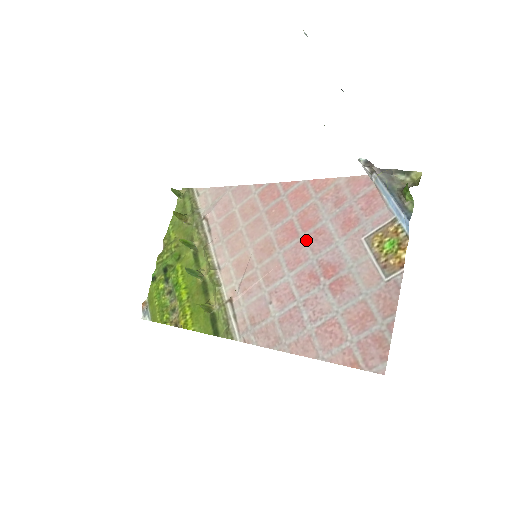
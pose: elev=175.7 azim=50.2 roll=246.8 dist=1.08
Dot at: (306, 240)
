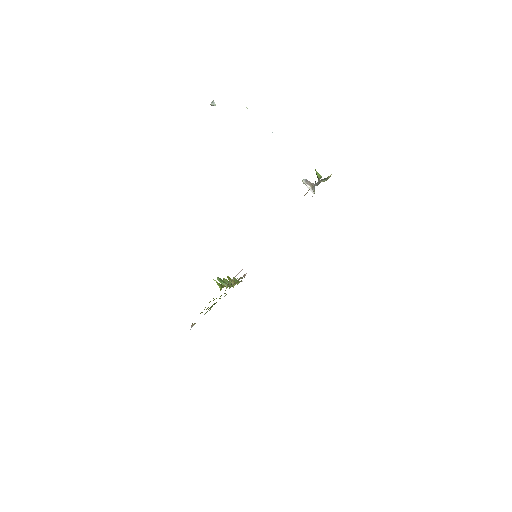
Dot at: occluded
